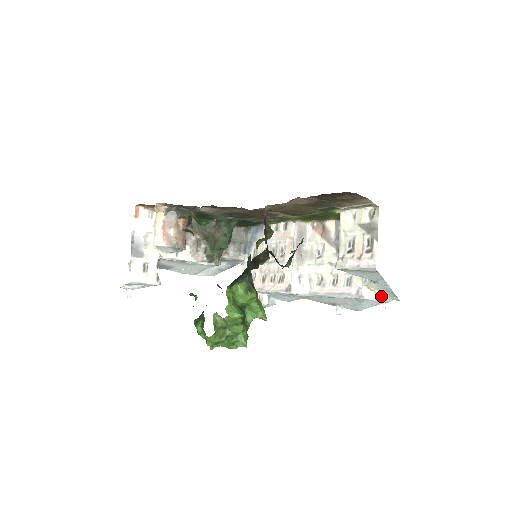
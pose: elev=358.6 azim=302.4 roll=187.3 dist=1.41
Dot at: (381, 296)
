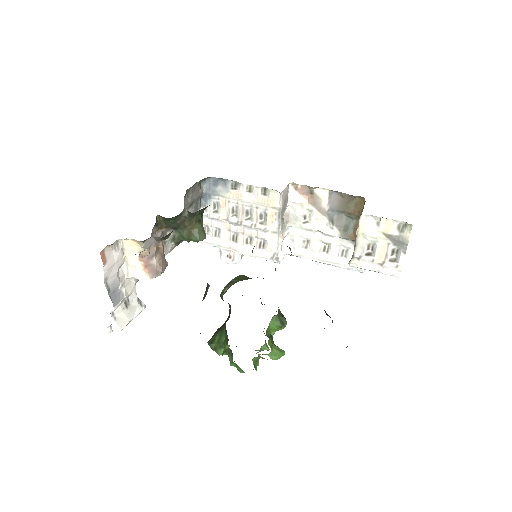
Dot at: occluded
